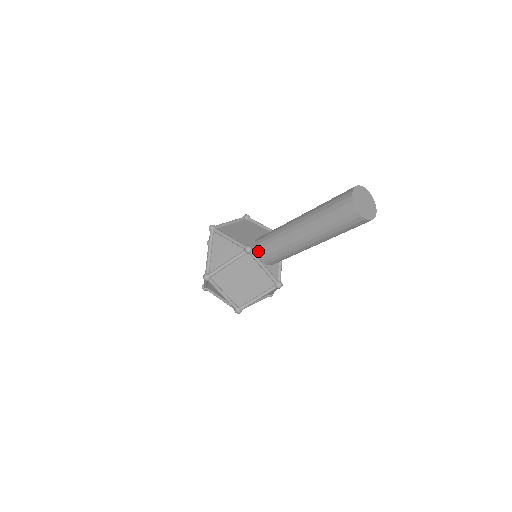
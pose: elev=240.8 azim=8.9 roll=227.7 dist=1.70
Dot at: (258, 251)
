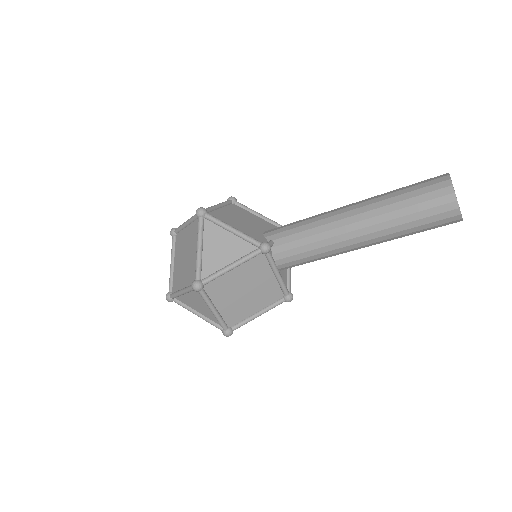
Dot at: (273, 250)
